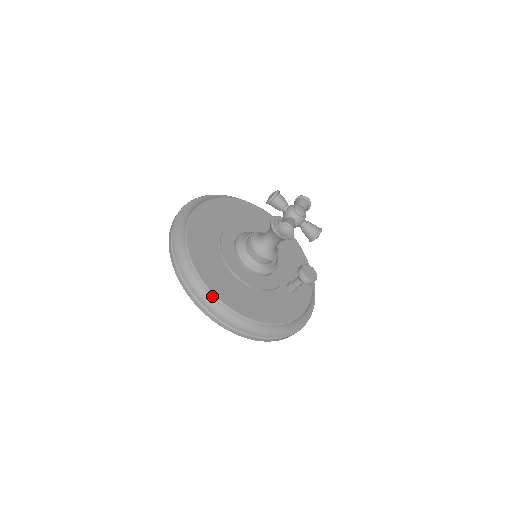
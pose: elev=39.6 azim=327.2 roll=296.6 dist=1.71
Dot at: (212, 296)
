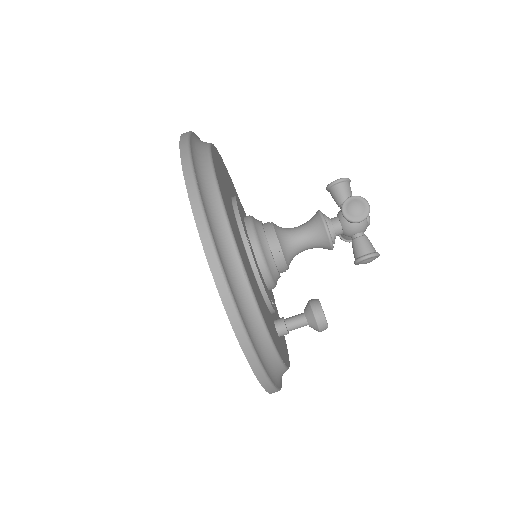
Dot at: (221, 209)
